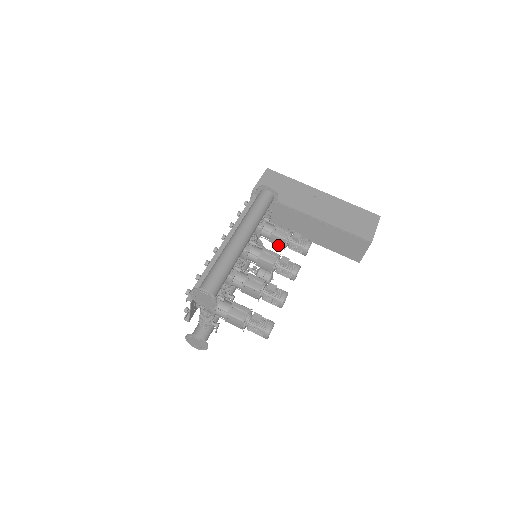
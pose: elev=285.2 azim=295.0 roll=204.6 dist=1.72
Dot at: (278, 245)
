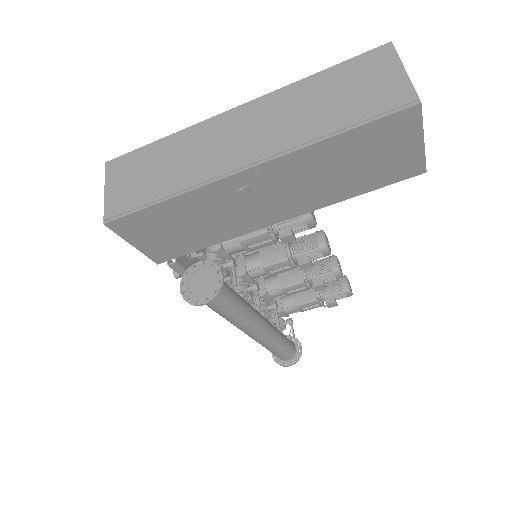
Dot at: occluded
